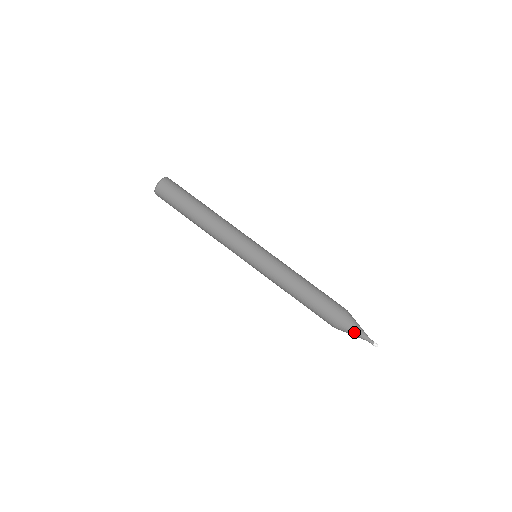
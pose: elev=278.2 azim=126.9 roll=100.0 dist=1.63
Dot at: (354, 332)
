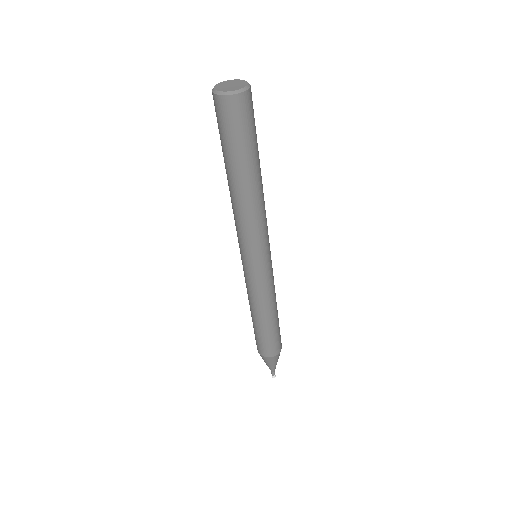
Dot at: (266, 363)
